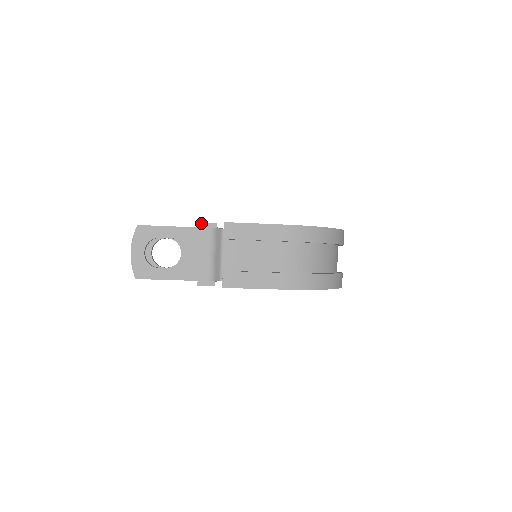
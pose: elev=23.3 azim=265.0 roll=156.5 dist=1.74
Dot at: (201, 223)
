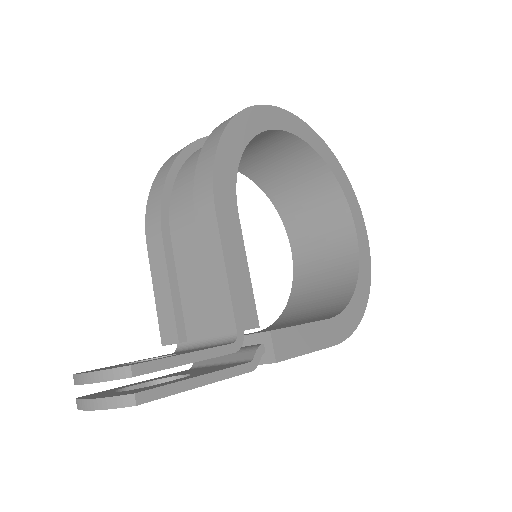
Dot at: occluded
